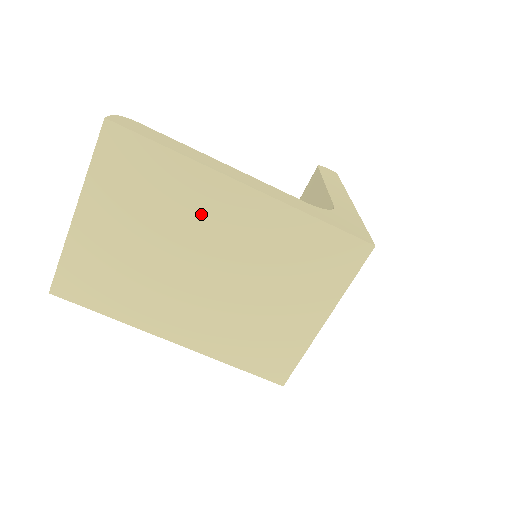
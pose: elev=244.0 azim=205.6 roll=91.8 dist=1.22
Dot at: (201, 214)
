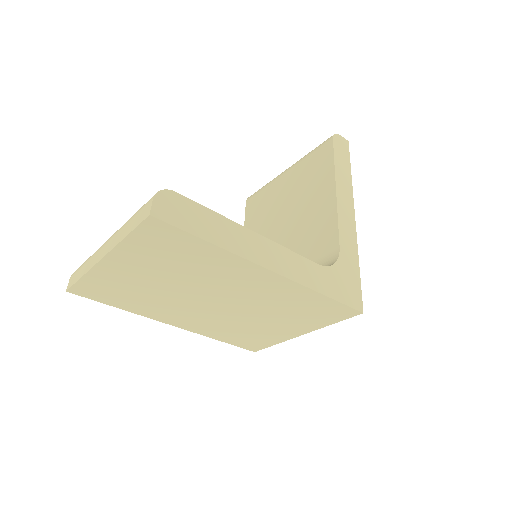
Dot at: (225, 278)
